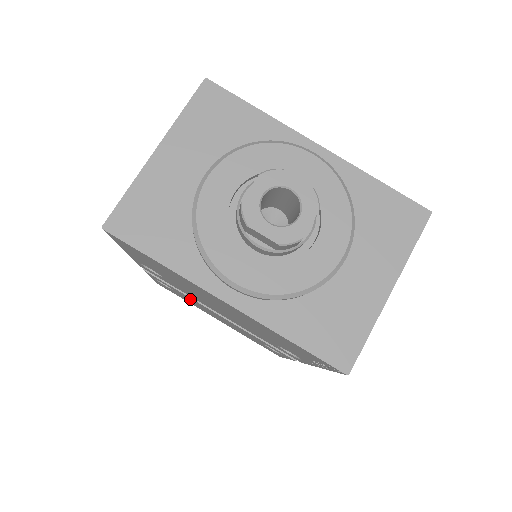
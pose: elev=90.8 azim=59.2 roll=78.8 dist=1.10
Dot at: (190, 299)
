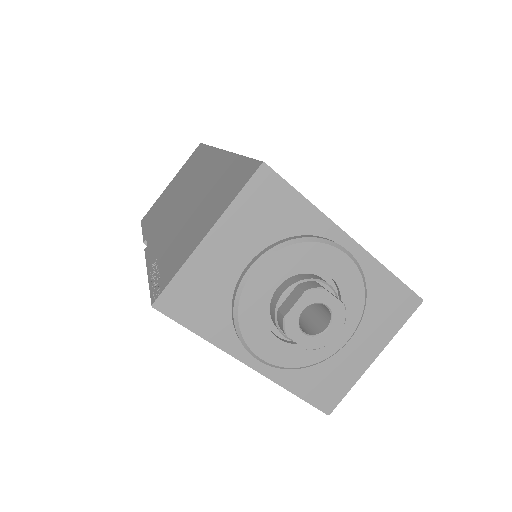
Dot at: occluded
